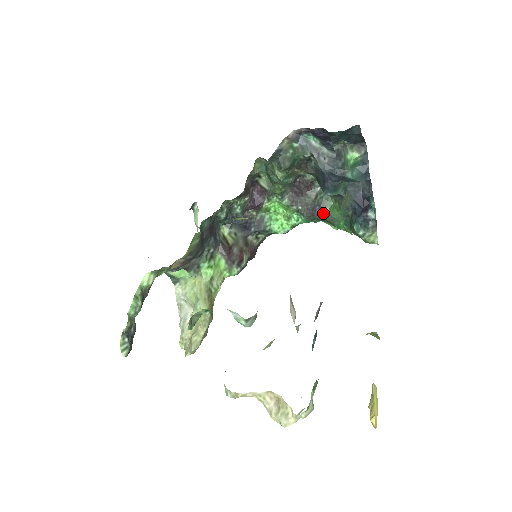
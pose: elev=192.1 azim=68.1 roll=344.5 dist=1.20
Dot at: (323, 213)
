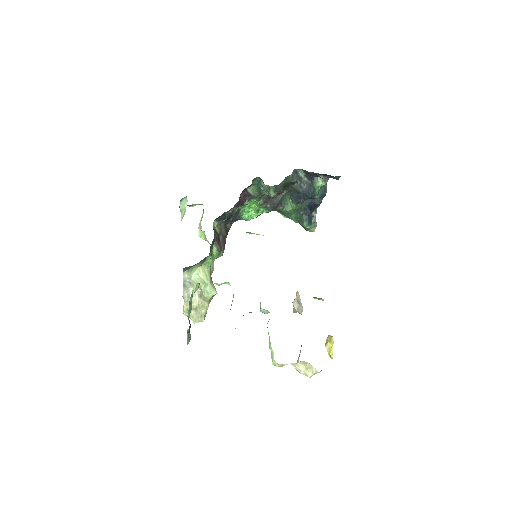
Dot at: (281, 208)
